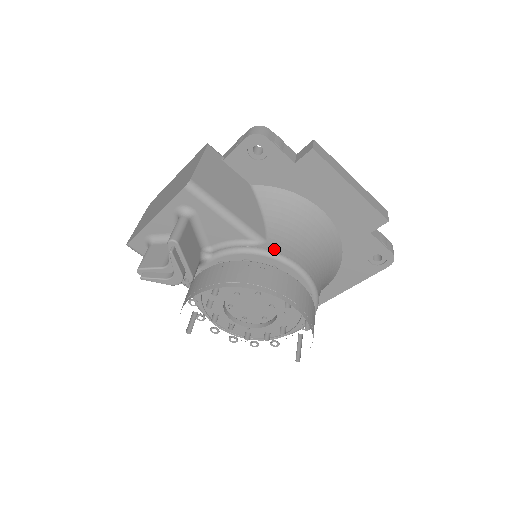
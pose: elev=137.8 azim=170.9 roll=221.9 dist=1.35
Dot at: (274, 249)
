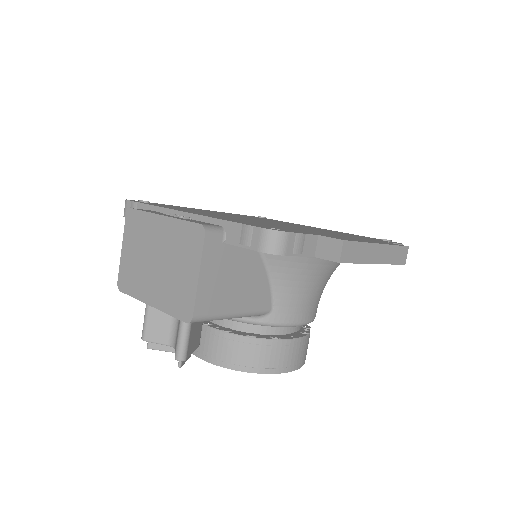
Dot at: (279, 320)
